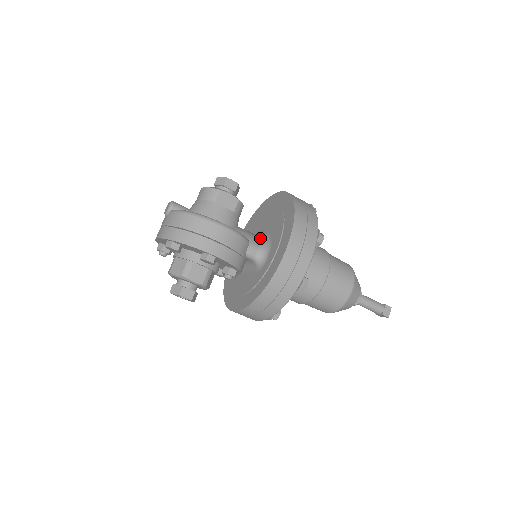
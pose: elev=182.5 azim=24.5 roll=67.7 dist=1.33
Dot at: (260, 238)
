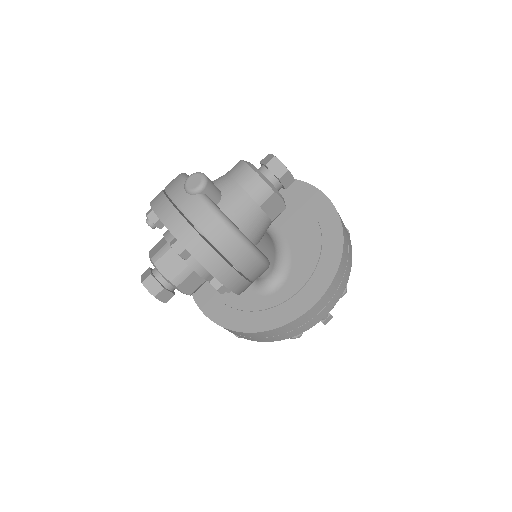
Dot at: (278, 252)
